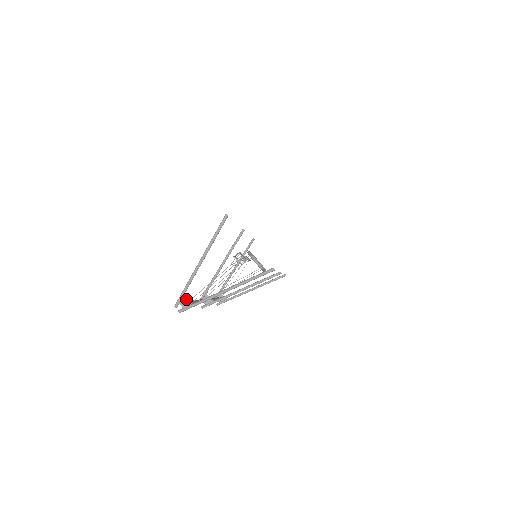
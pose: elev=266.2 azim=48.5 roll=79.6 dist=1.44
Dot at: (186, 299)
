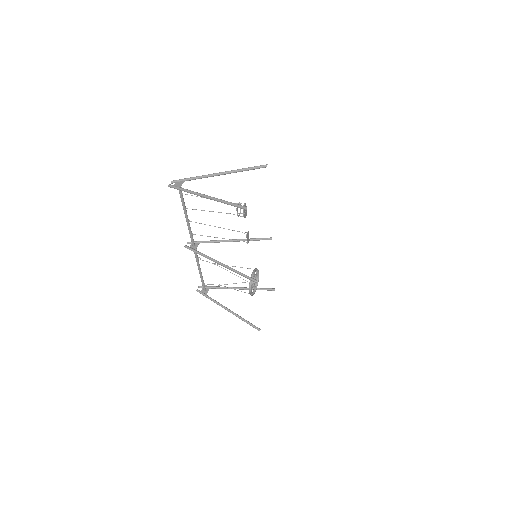
Dot at: (182, 183)
